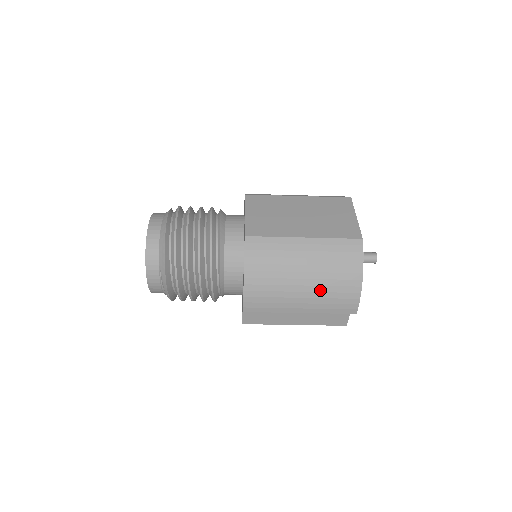
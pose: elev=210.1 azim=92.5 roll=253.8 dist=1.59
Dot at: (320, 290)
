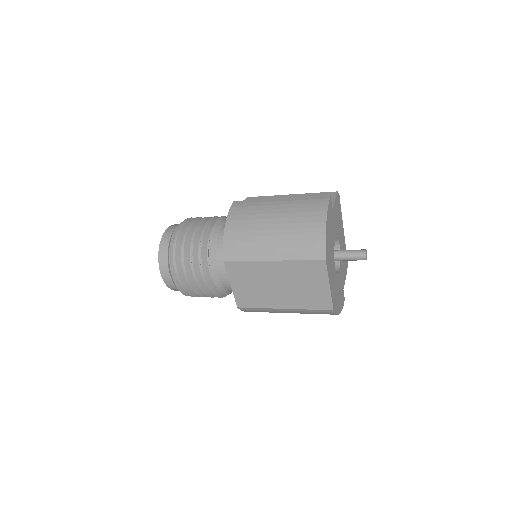
Dot at: occluded
